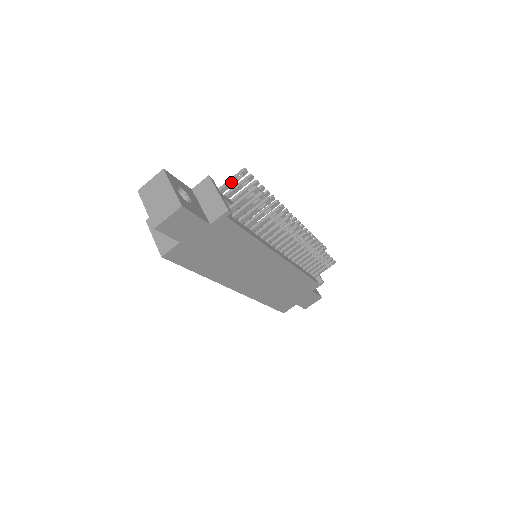
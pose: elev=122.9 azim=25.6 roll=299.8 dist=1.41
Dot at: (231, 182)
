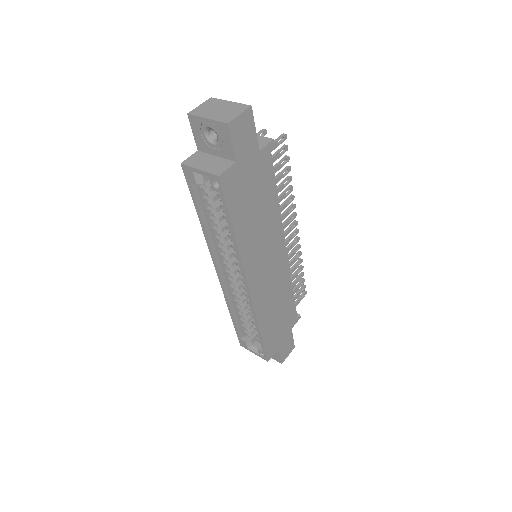
Dot at: occluded
